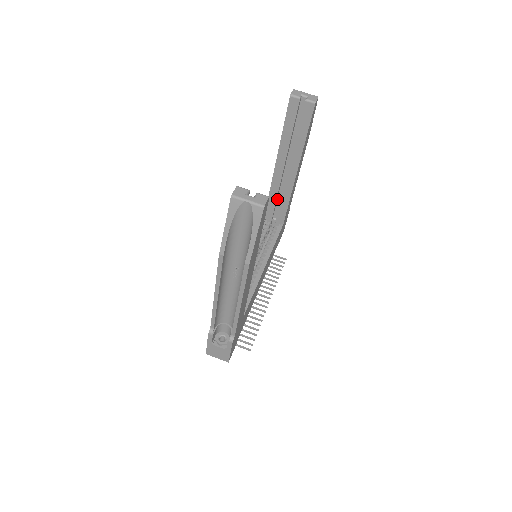
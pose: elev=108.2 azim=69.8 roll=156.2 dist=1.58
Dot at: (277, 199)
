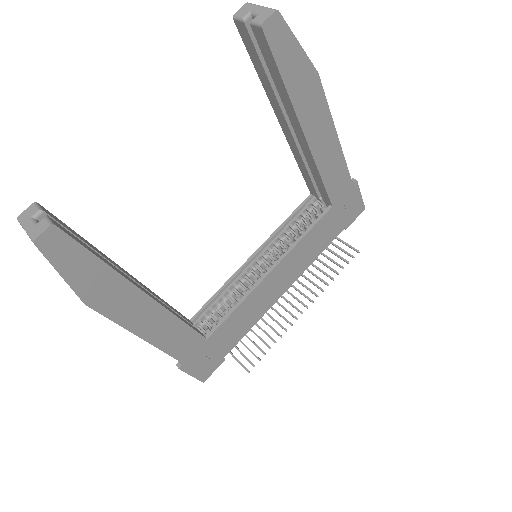
Dot at: occluded
